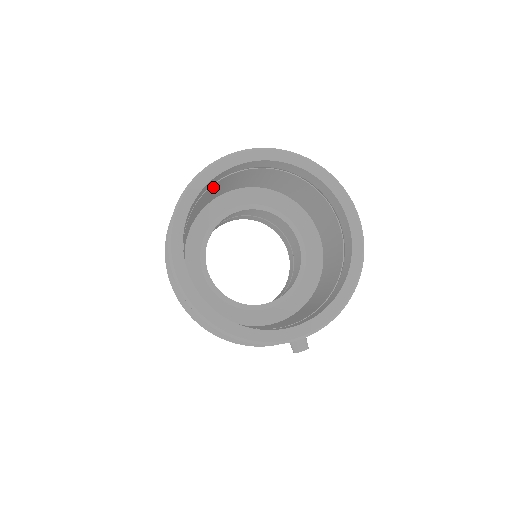
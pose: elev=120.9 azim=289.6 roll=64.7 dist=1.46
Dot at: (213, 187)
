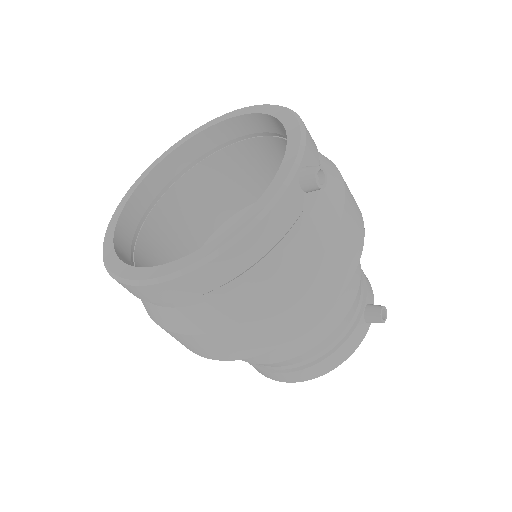
Dot at: (145, 247)
